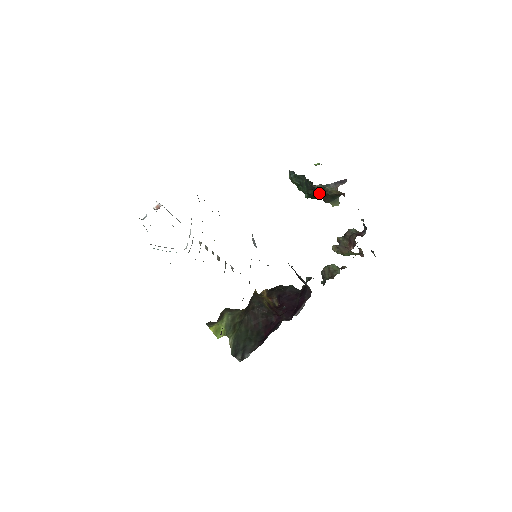
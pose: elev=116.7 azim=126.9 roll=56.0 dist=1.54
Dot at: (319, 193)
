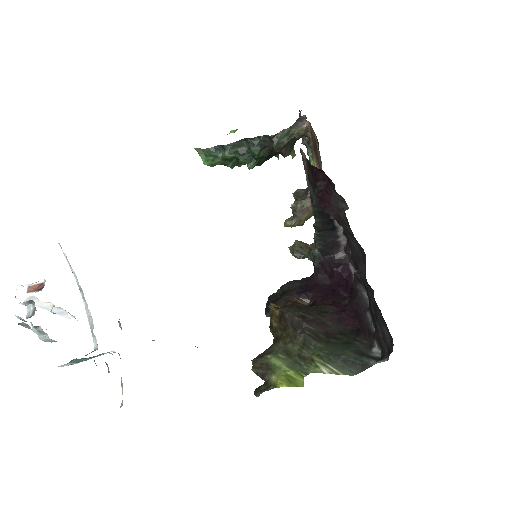
Dot at: (281, 144)
